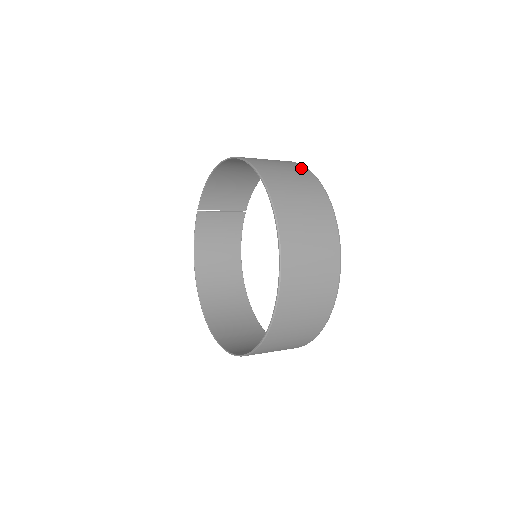
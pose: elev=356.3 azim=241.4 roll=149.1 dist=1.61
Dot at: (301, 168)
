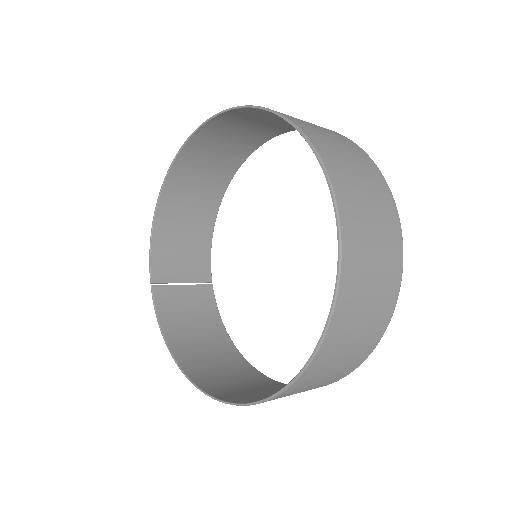
Dot at: (257, 139)
